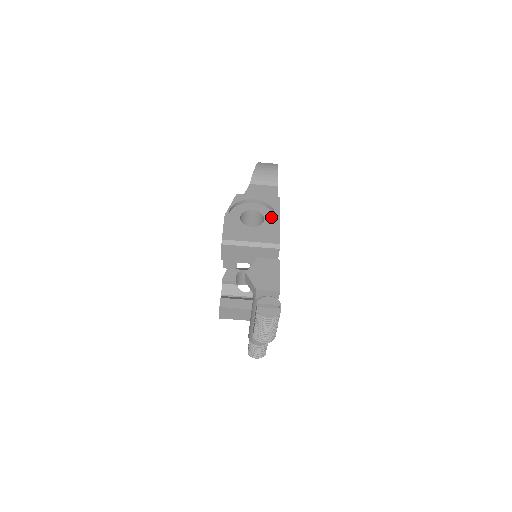
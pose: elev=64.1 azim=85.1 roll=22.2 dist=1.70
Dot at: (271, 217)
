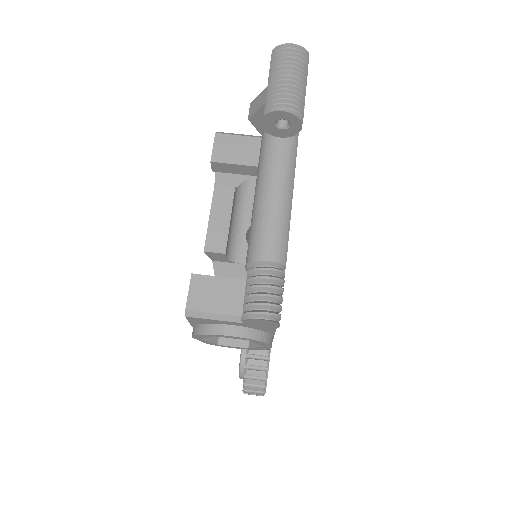
Dot at: occluded
